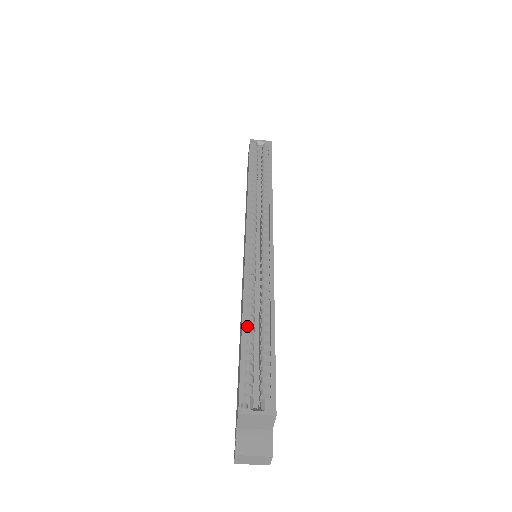
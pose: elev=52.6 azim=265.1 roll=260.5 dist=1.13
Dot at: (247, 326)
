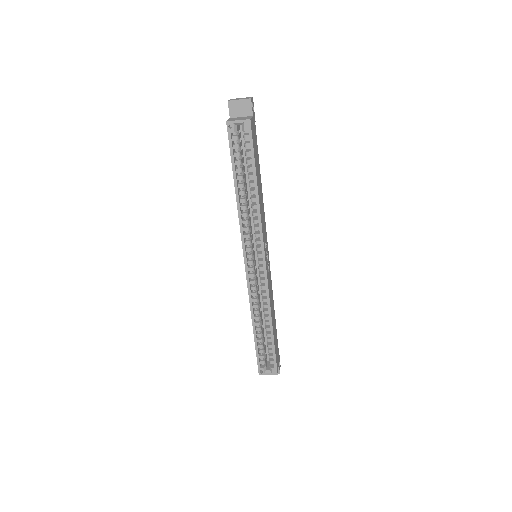
Dot at: (256, 329)
